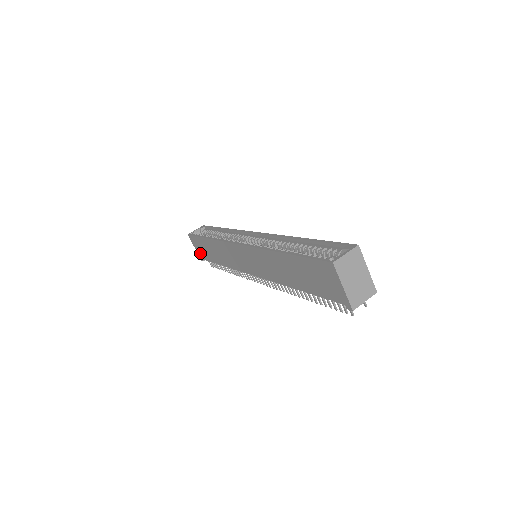
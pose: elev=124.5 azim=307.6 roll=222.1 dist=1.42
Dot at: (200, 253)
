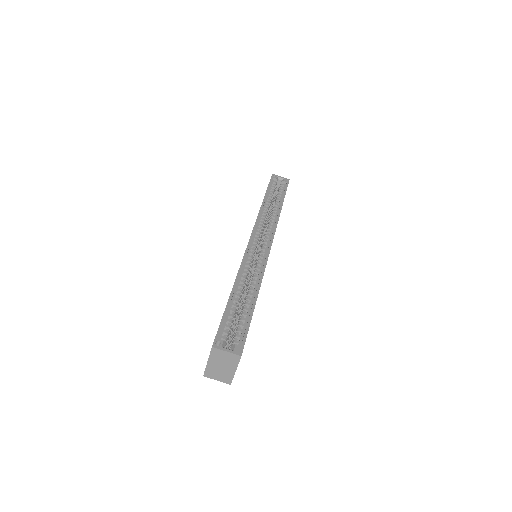
Dot at: occluded
